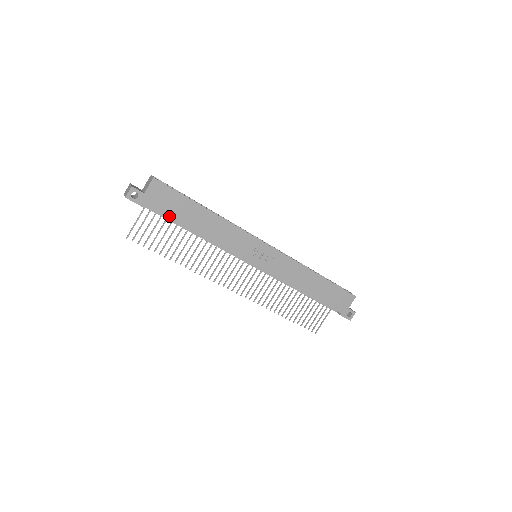
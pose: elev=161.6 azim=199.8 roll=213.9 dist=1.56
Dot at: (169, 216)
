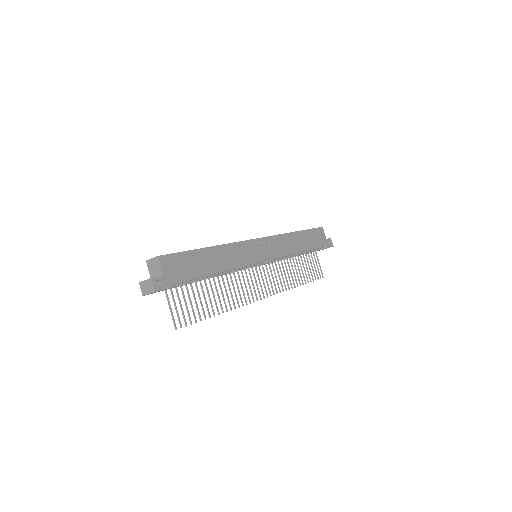
Dot at: (192, 277)
